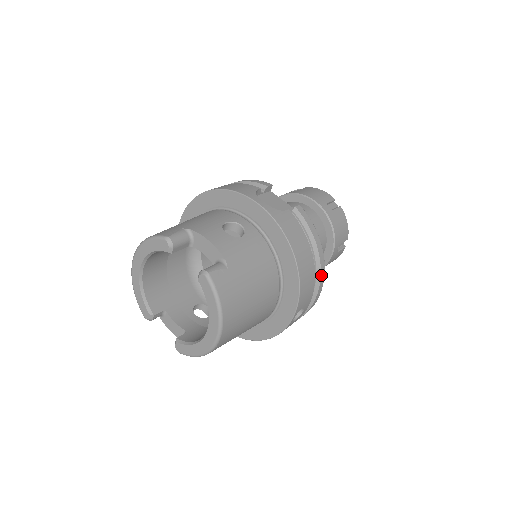
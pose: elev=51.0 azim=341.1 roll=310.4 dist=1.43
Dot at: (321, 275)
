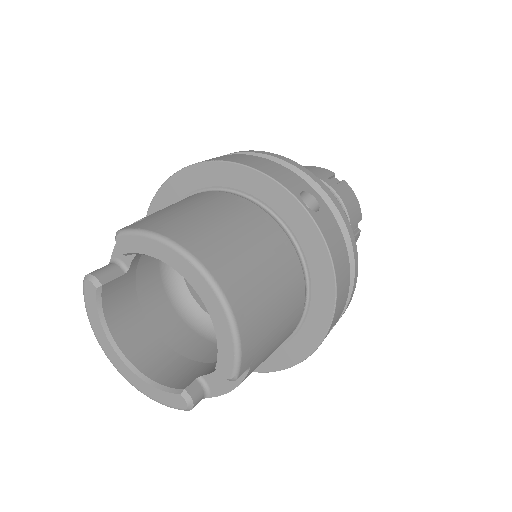
Dot at: (286, 162)
